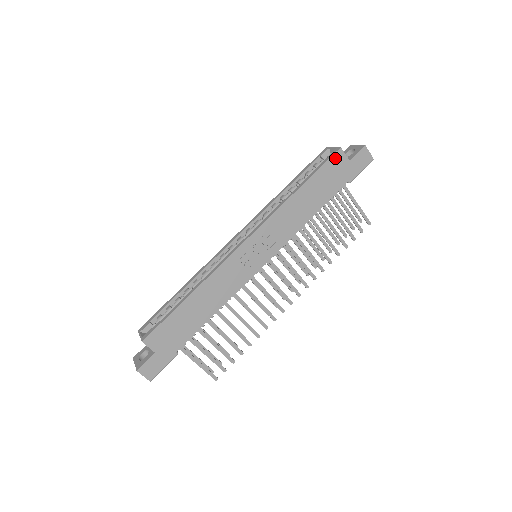
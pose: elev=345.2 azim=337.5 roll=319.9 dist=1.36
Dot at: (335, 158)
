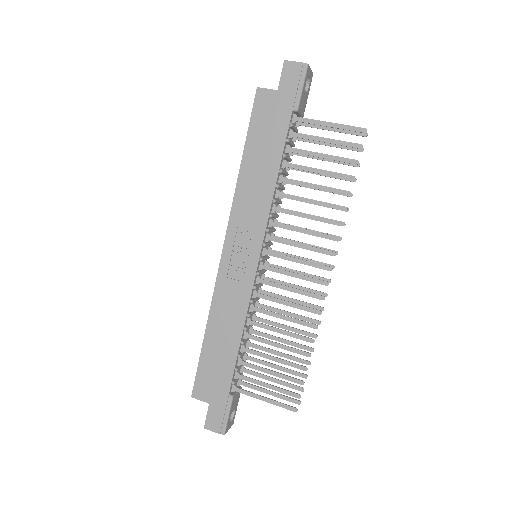
Dot at: (259, 102)
